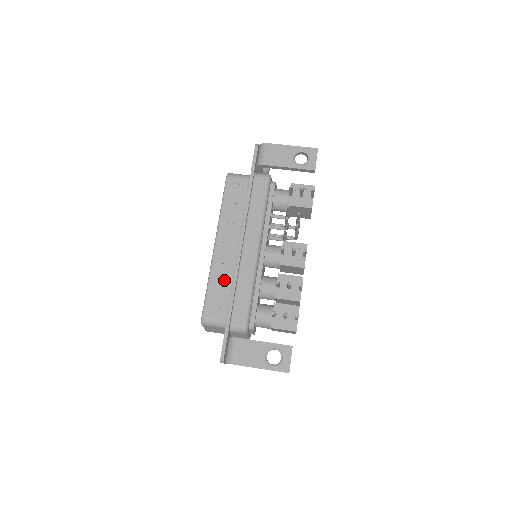
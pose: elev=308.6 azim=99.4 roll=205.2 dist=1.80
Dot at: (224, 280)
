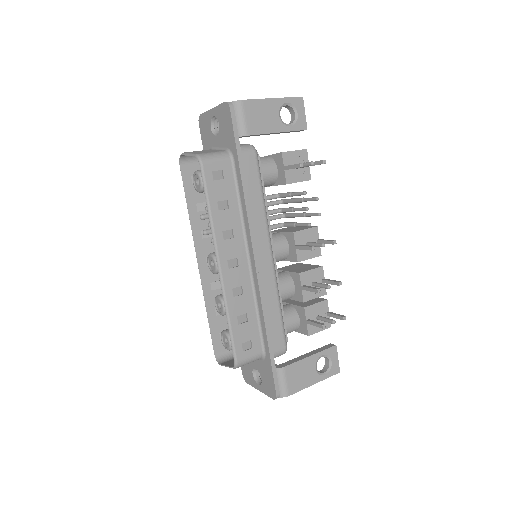
Dot at: (245, 307)
